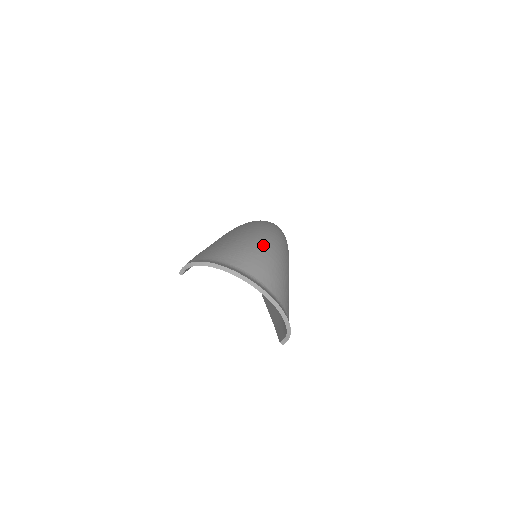
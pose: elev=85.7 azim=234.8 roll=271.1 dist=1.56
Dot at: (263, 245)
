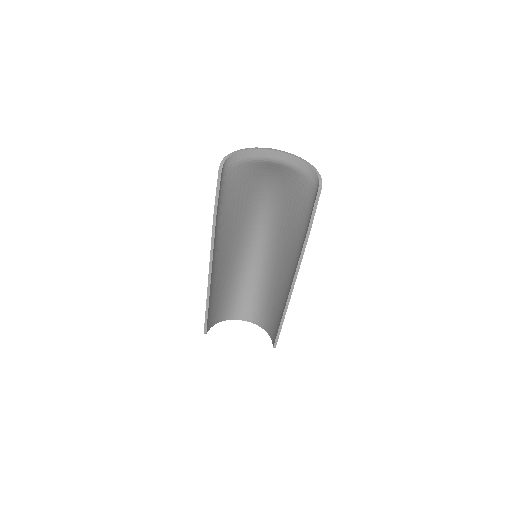
Dot at: (264, 183)
